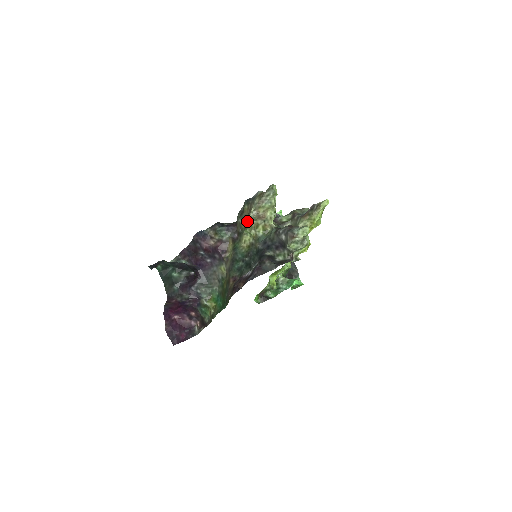
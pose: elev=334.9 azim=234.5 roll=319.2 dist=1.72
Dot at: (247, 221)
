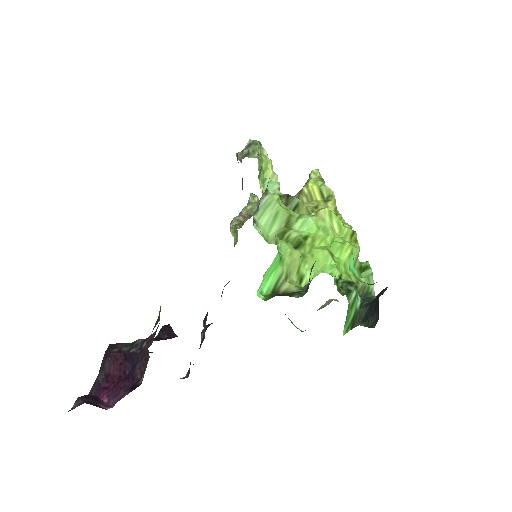
Dot at: occluded
